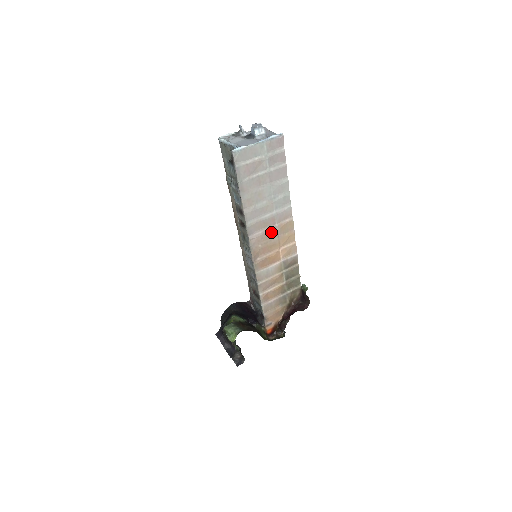
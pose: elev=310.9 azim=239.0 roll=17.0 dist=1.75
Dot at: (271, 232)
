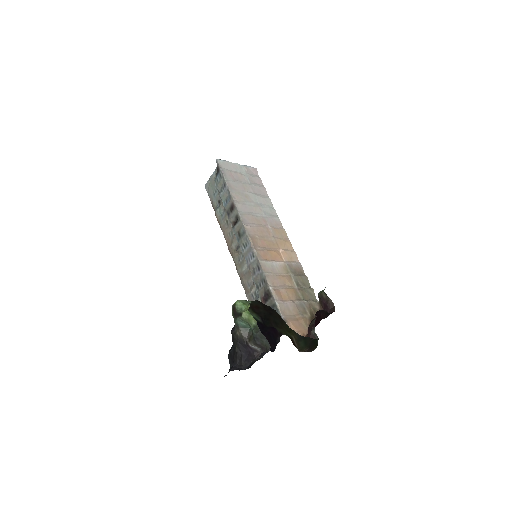
Dot at: (265, 230)
